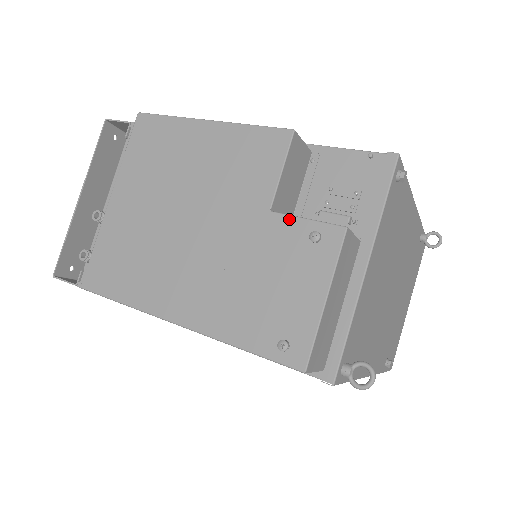
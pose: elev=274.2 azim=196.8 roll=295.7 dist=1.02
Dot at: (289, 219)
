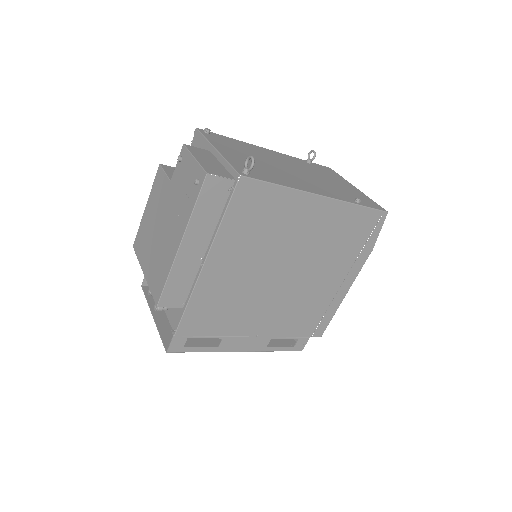
Dot at: (174, 172)
